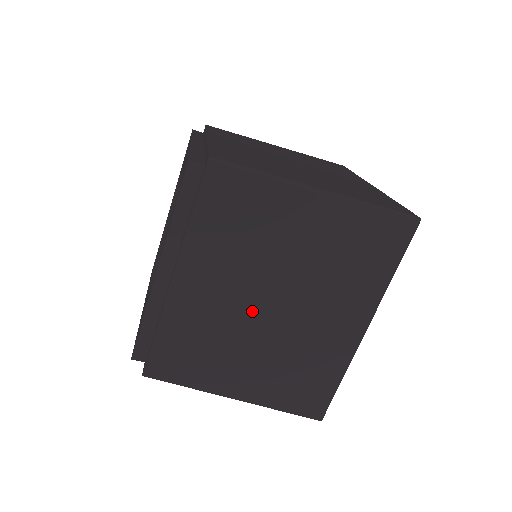
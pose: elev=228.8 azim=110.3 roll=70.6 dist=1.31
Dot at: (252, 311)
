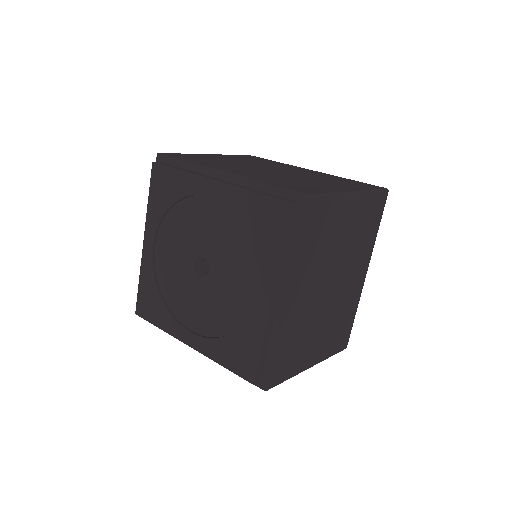
Dot at: (323, 297)
